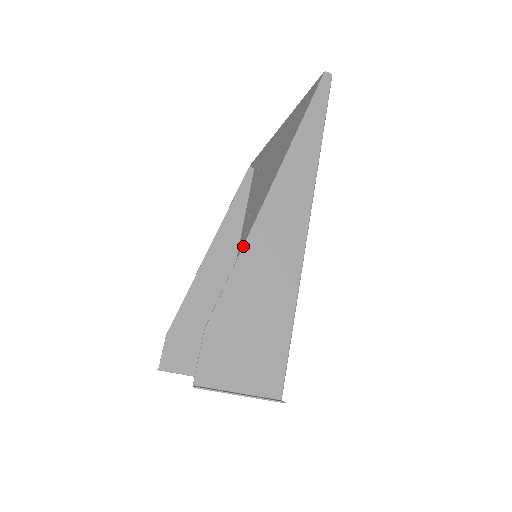
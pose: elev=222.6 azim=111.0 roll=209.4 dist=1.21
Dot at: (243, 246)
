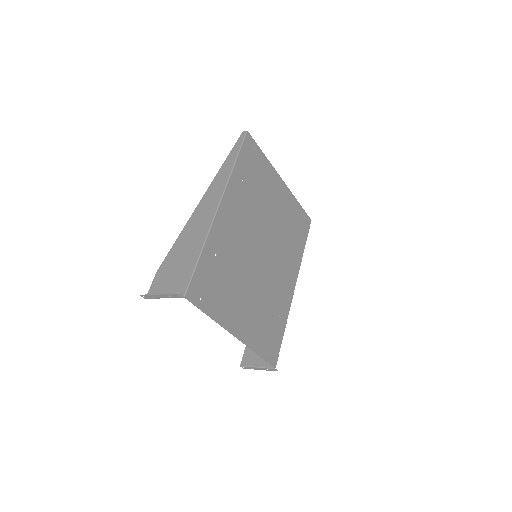
Dot at: (183, 229)
